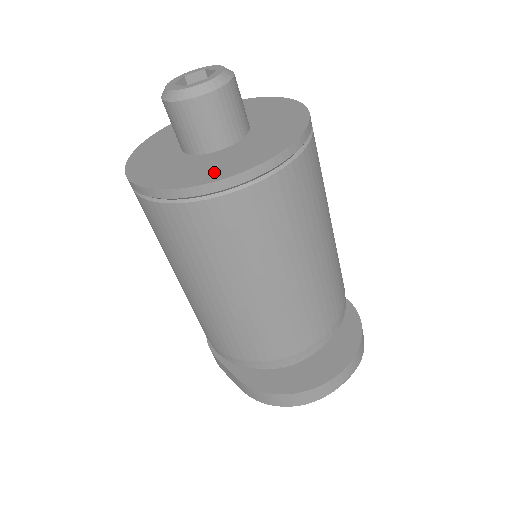
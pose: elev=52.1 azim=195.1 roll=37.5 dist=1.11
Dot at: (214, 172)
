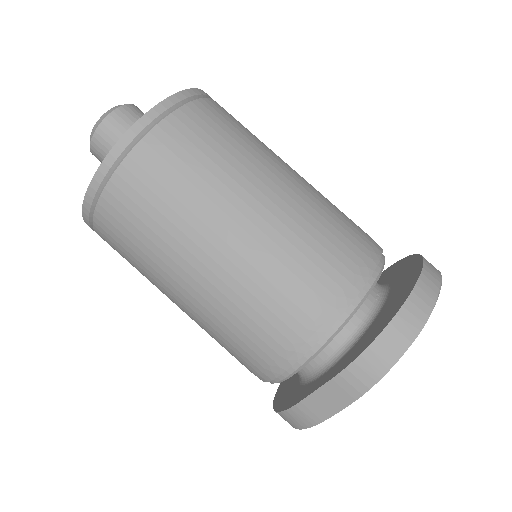
Dot at: occluded
